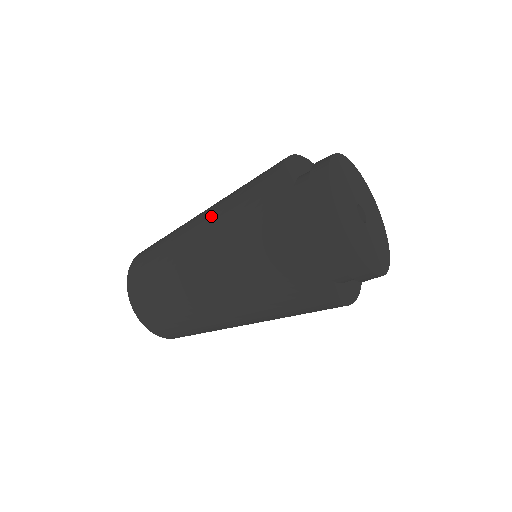
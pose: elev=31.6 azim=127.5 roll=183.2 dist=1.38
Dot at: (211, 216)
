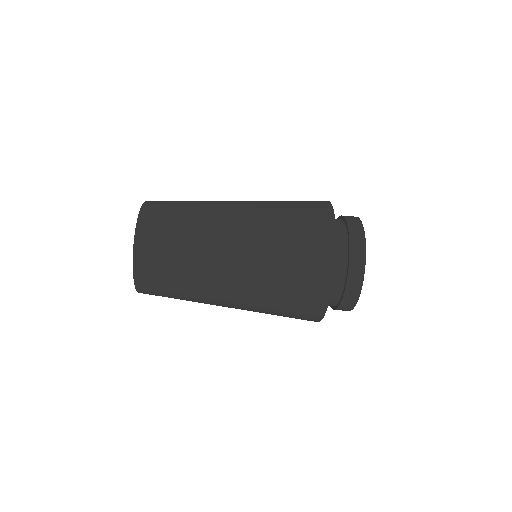
Dot at: occluded
